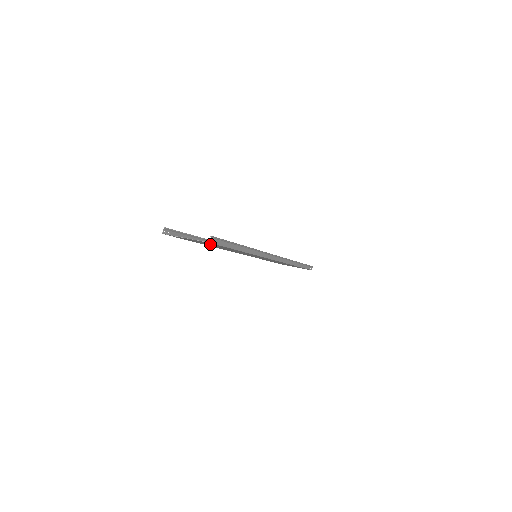
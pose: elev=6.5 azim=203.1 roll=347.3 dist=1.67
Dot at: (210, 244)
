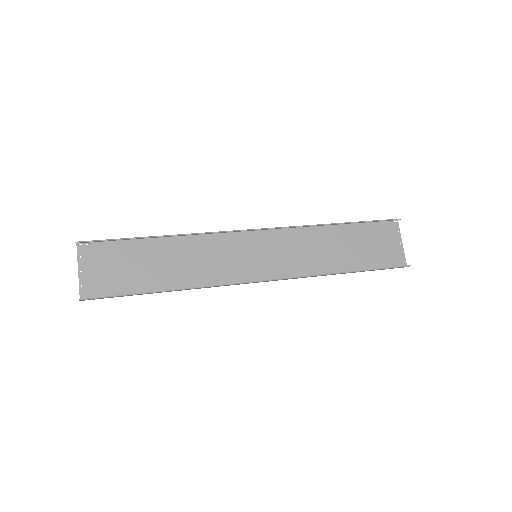
Dot at: (122, 274)
